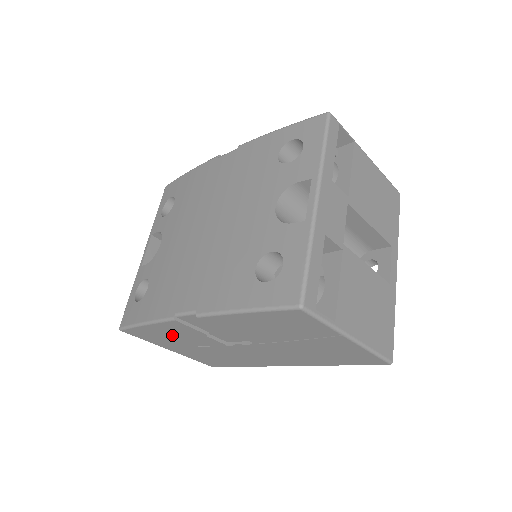
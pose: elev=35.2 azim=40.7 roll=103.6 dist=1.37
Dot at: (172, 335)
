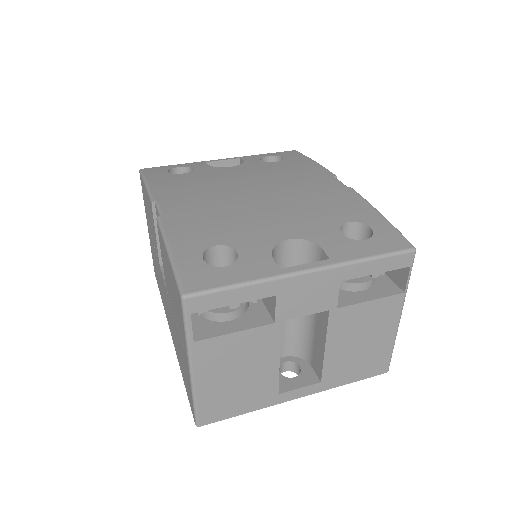
Dot at: occluded
